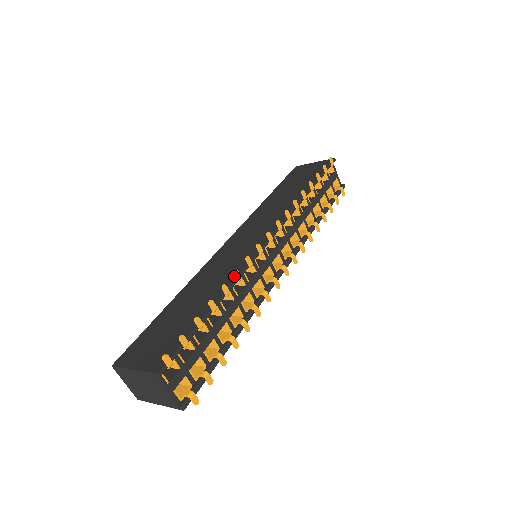
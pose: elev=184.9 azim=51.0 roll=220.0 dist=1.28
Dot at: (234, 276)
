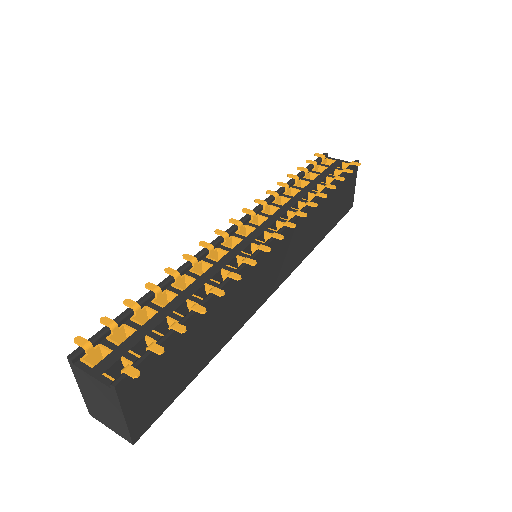
Dot at: (190, 263)
